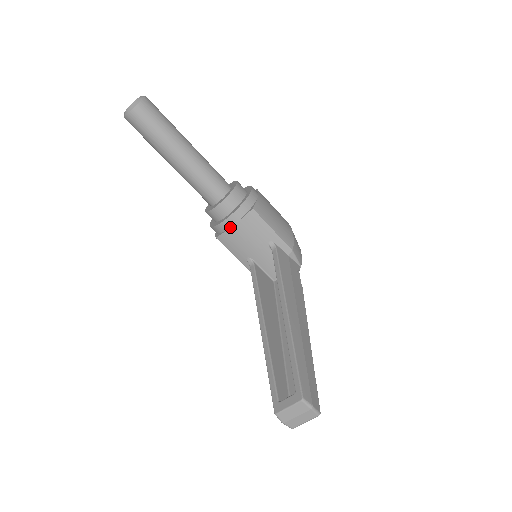
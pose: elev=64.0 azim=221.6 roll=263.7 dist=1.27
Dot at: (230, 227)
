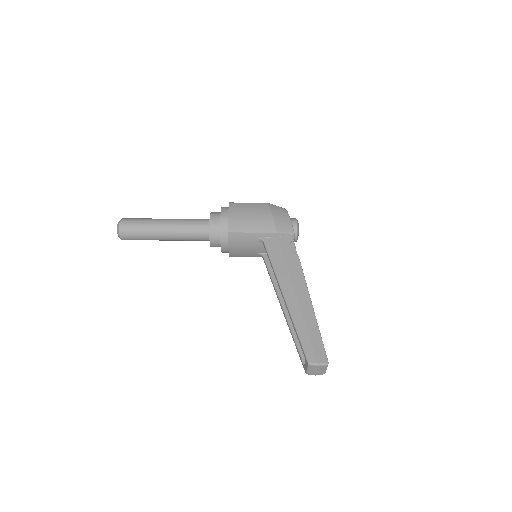
Dot at: (228, 249)
